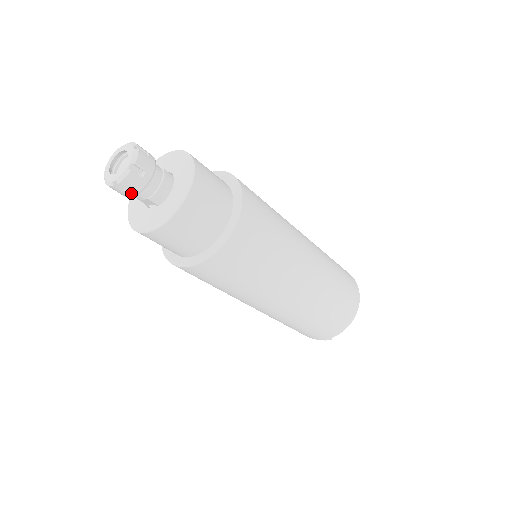
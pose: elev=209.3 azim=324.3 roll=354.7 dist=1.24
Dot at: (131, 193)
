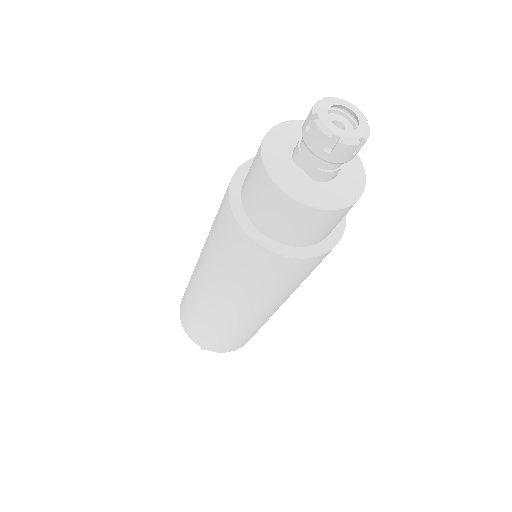
Dot at: (327, 156)
